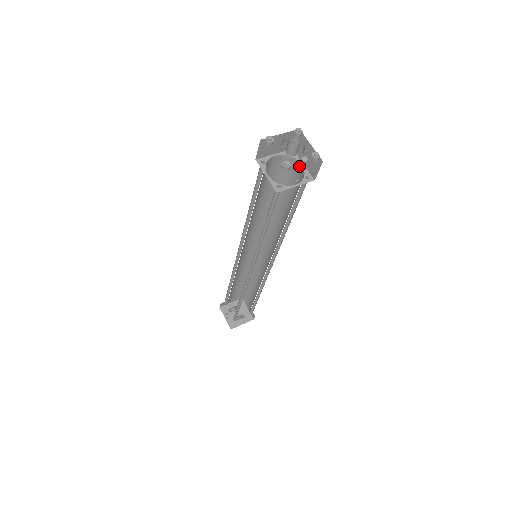
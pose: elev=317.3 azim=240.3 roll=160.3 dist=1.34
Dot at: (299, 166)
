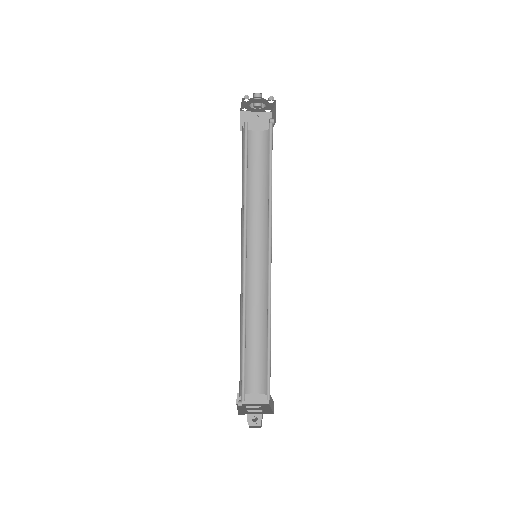
Dot at: occluded
